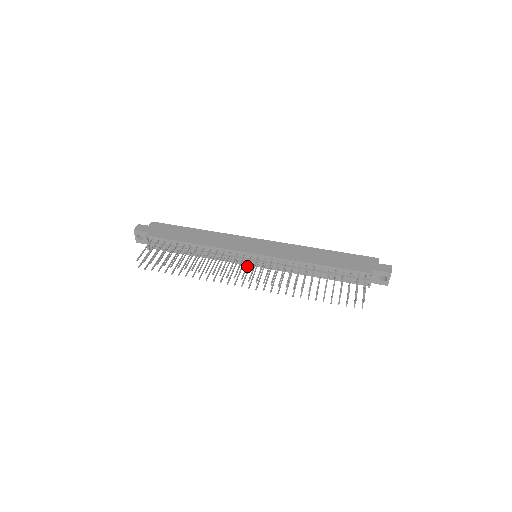
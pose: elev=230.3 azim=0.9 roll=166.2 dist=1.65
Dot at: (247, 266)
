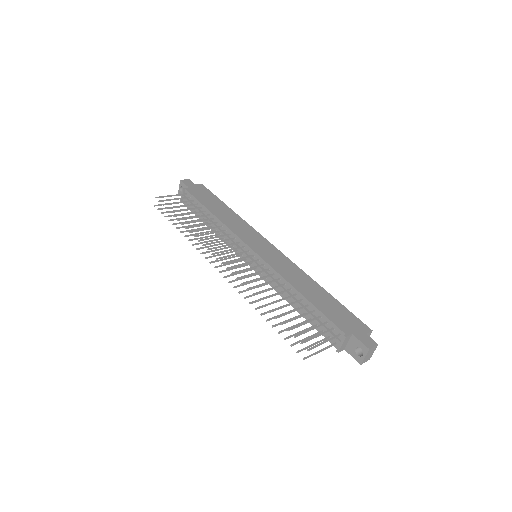
Dot at: (235, 254)
